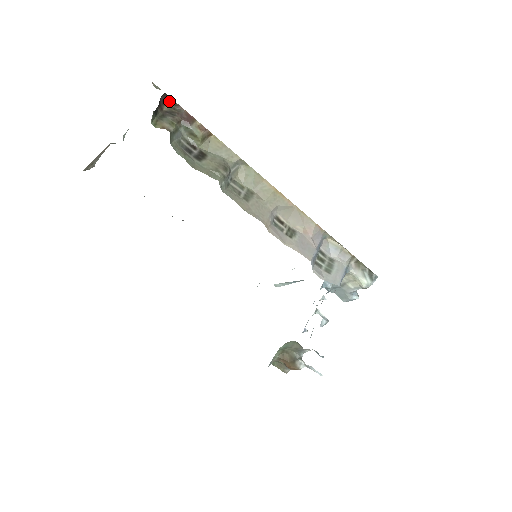
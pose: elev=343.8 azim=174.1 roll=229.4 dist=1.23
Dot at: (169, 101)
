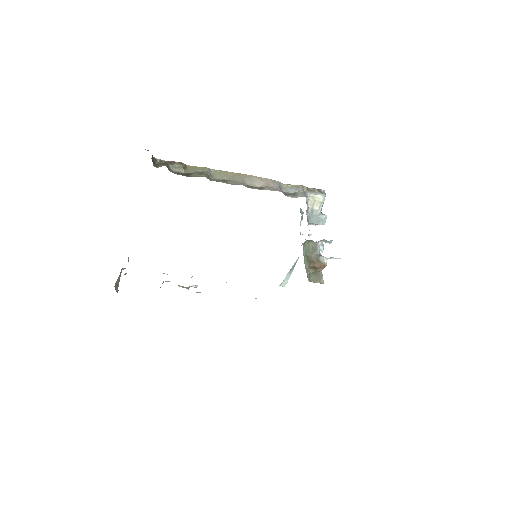
Dot at: (156, 161)
